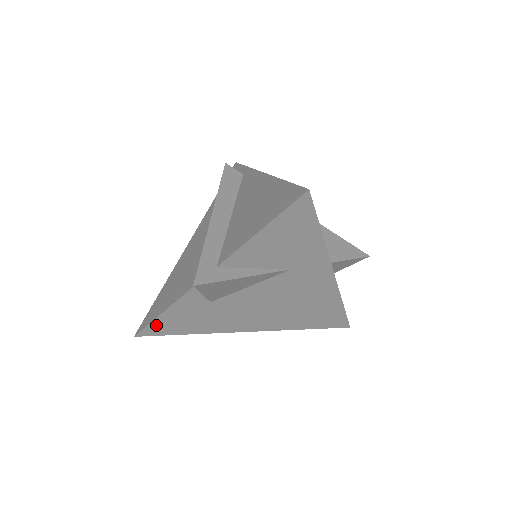
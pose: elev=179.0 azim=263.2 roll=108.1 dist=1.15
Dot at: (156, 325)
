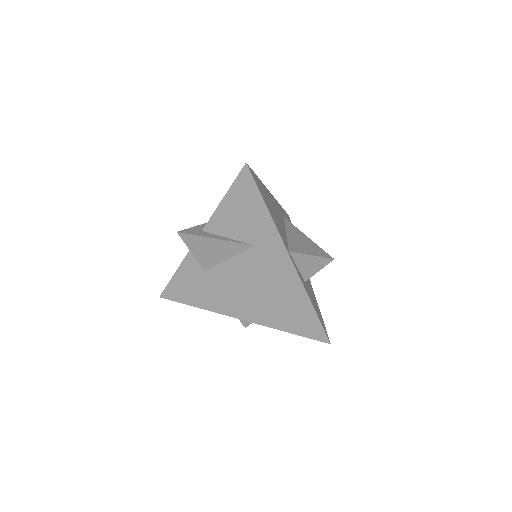
Dot at: (172, 288)
